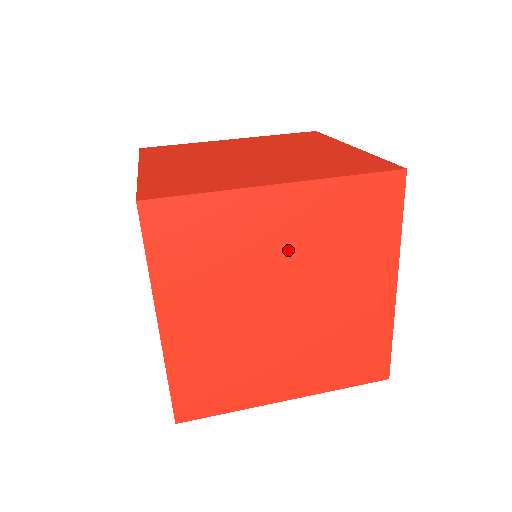
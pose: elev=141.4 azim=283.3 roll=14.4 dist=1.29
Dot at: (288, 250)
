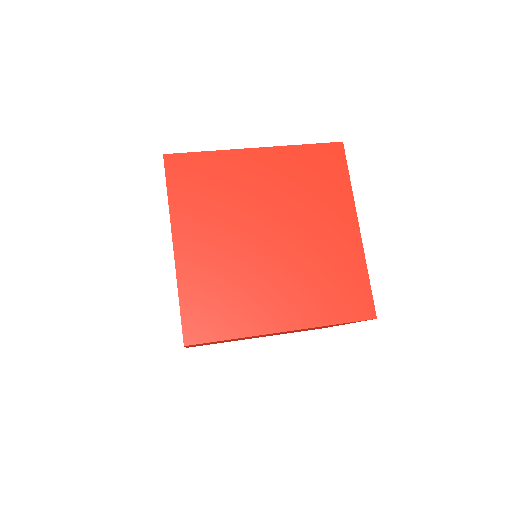
Dot at: (268, 193)
